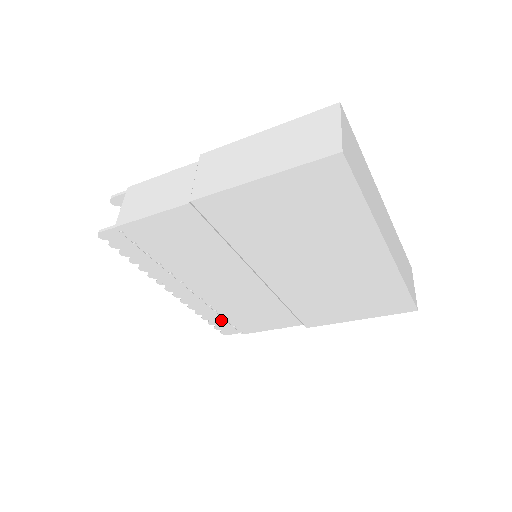
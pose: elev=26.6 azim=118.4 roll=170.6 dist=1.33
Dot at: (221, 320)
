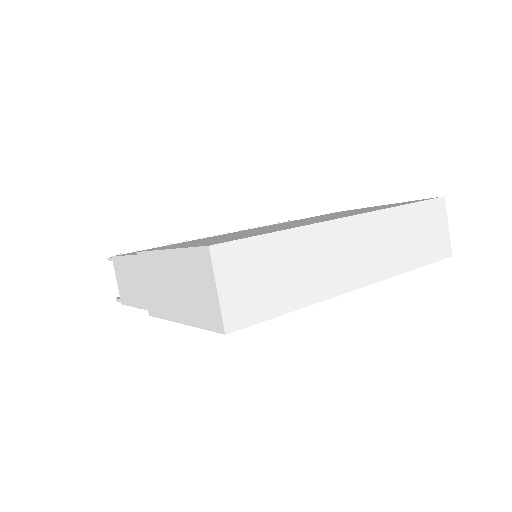
Dot at: occluded
